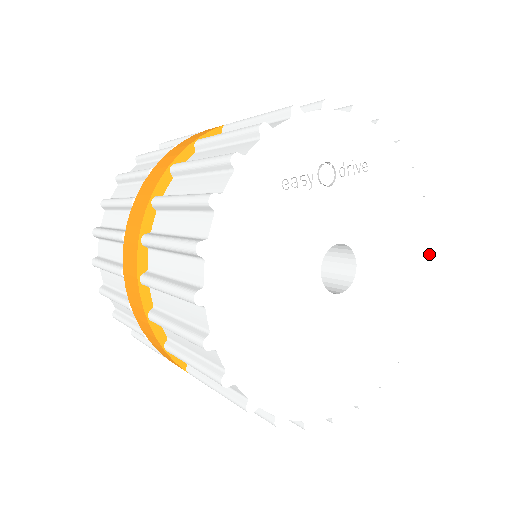
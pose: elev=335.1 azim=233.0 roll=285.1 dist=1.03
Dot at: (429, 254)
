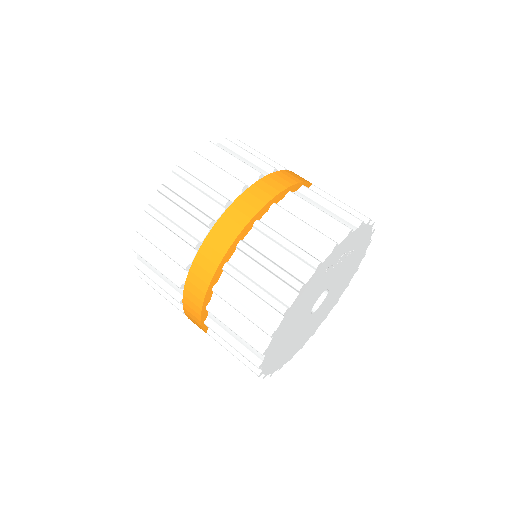
Dot at: occluded
